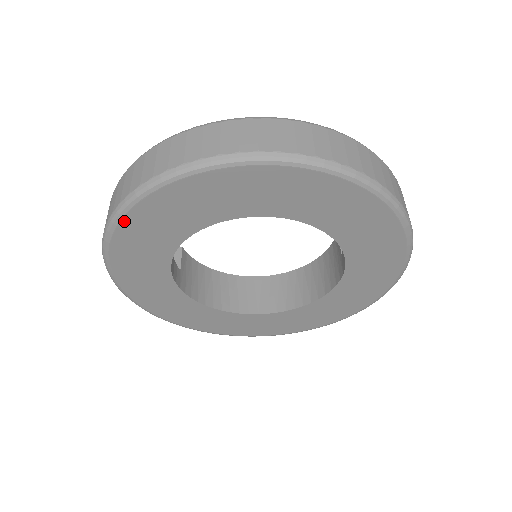
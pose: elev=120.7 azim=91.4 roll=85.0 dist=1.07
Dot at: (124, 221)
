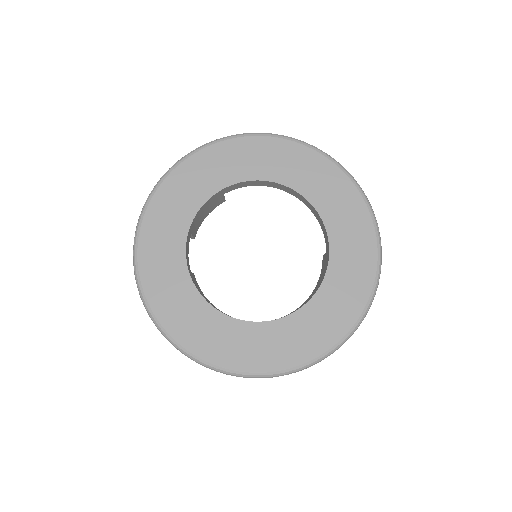
Dot at: (165, 183)
